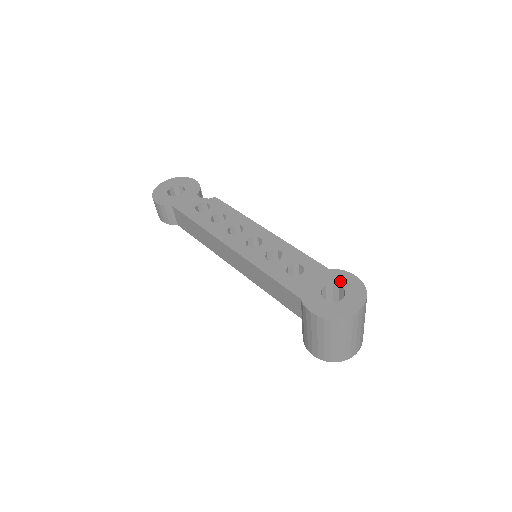
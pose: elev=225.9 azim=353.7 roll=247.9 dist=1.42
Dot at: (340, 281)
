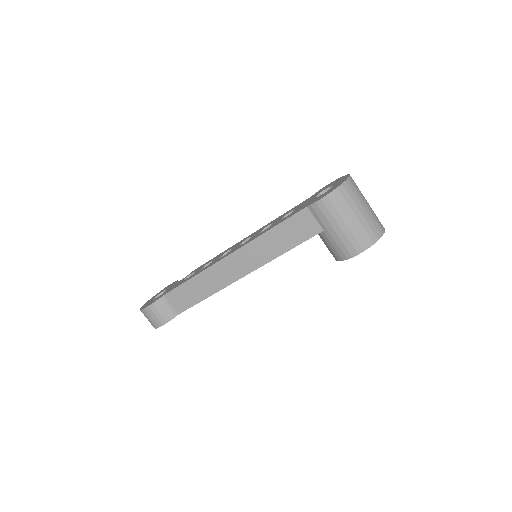
Dot at: (323, 190)
